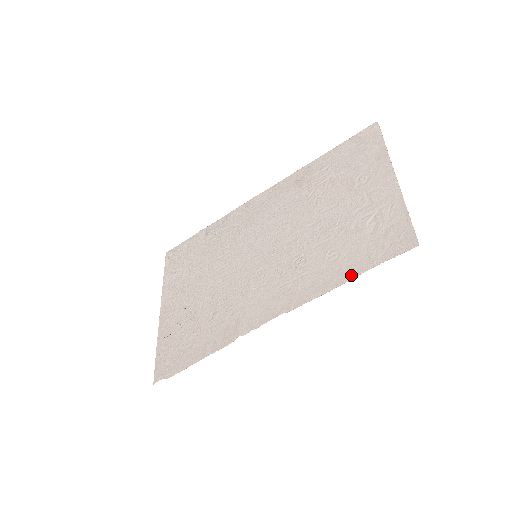
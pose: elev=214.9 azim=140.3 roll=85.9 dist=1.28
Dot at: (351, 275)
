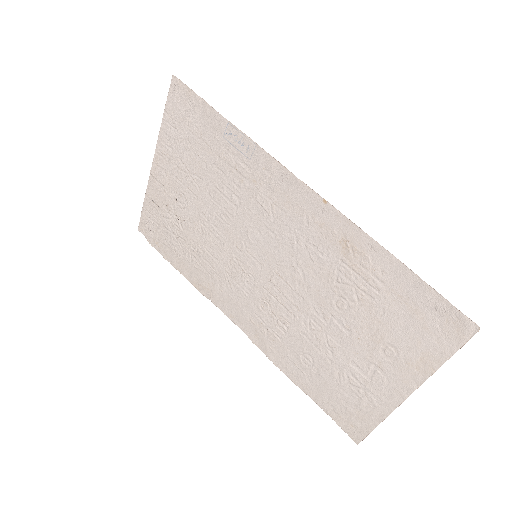
Dot at: (305, 389)
